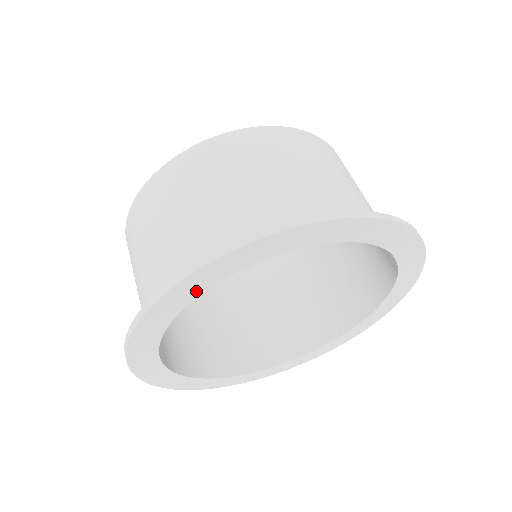
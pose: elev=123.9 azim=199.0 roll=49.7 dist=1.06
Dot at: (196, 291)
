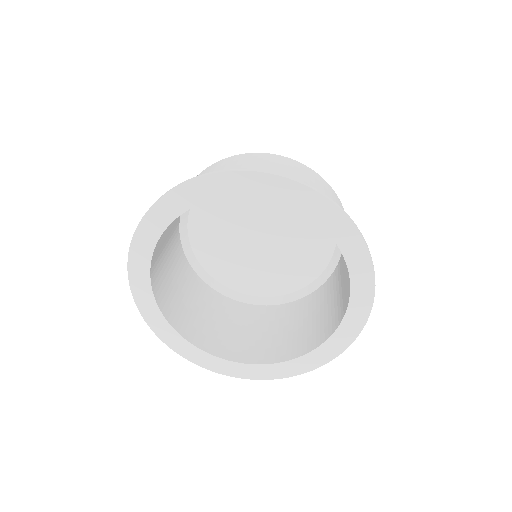
Dot at: (185, 204)
